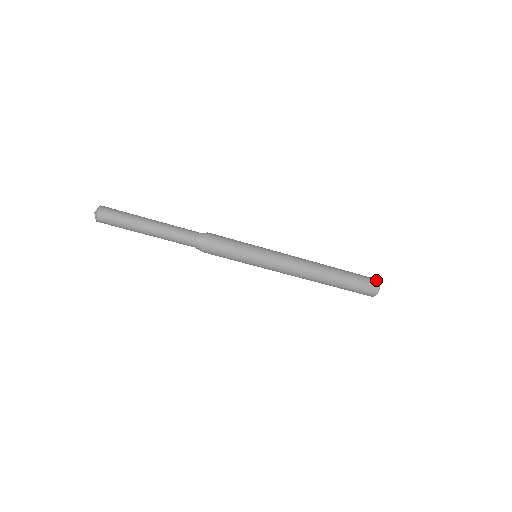
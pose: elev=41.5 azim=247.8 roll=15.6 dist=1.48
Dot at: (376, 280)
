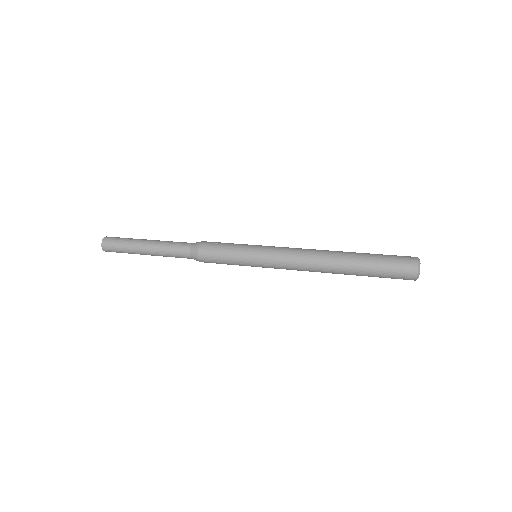
Dot at: (413, 276)
